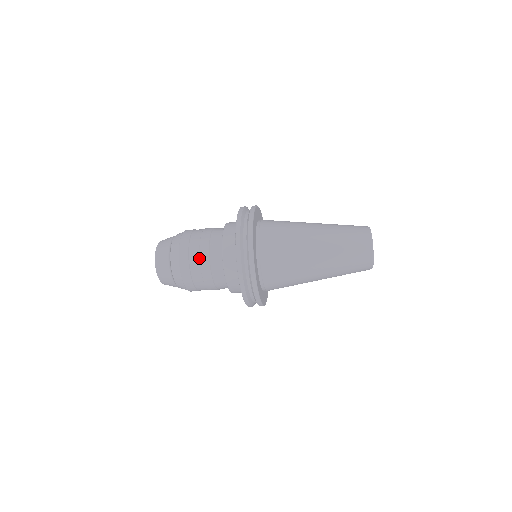
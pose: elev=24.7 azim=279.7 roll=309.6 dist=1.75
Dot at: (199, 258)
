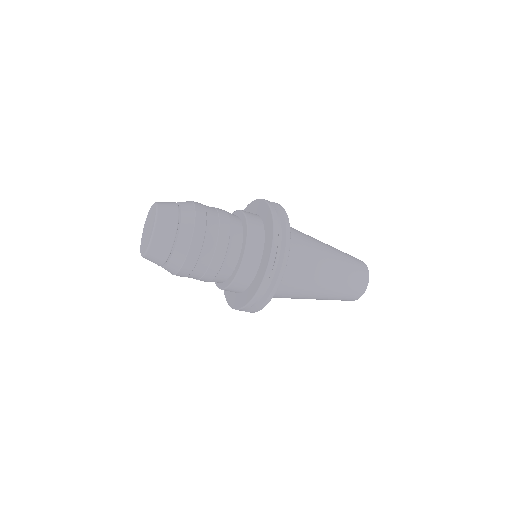
Dot at: (212, 258)
